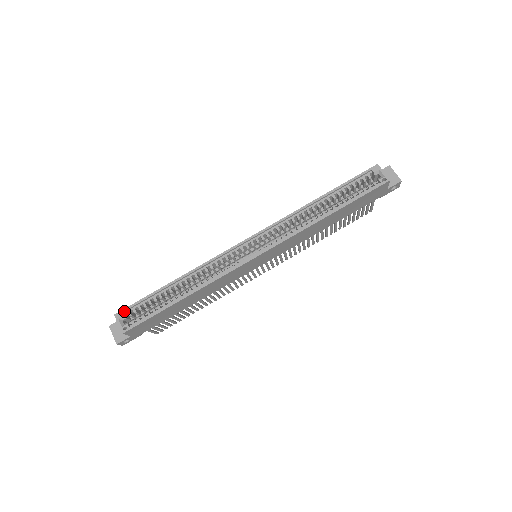
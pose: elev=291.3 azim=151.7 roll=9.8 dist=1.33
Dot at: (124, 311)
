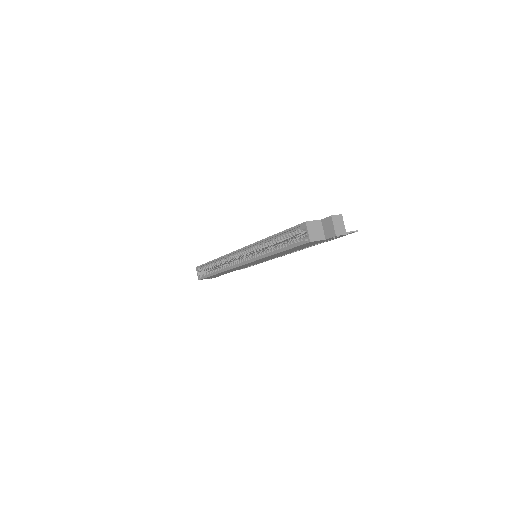
Dot at: (199, 267)
